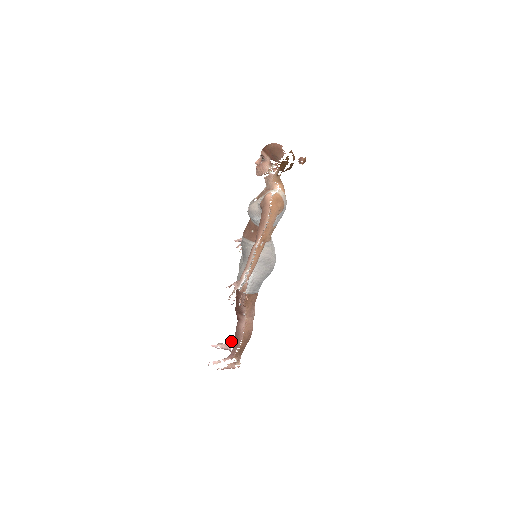
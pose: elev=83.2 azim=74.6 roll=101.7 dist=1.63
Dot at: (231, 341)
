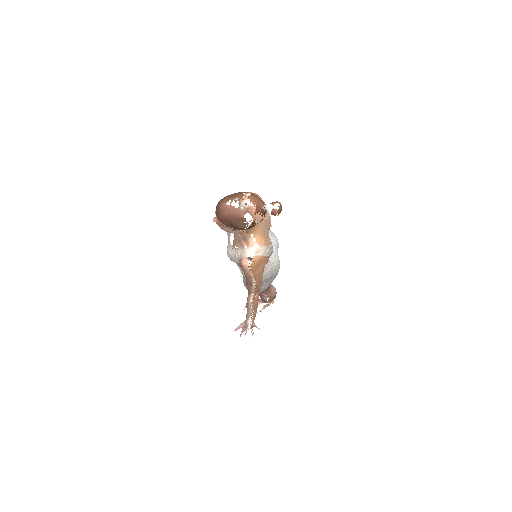
Dot at: occluded
